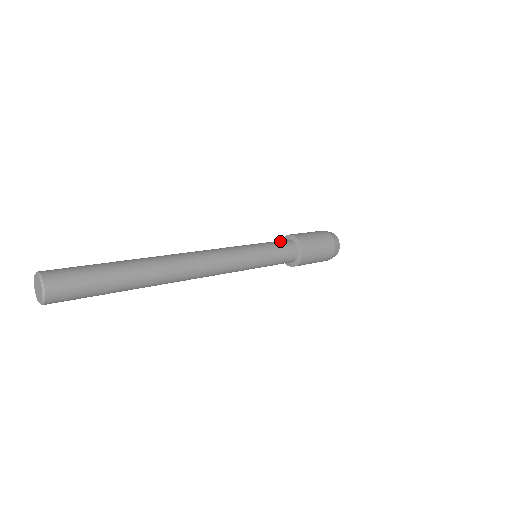
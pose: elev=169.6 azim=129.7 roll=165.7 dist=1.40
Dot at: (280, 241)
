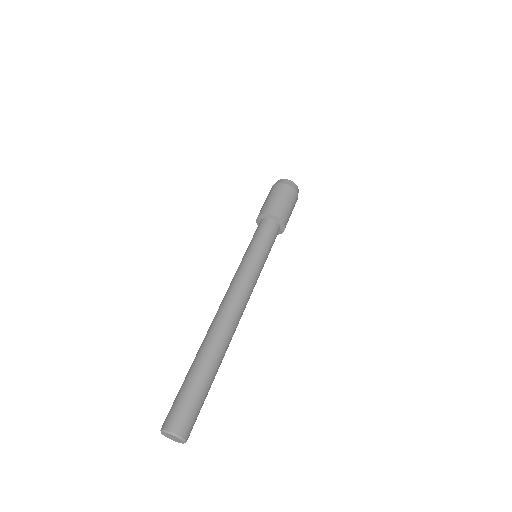
Dot at: (258, 228)
